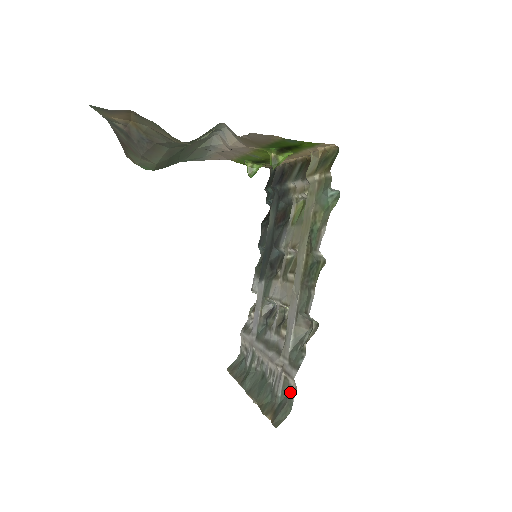
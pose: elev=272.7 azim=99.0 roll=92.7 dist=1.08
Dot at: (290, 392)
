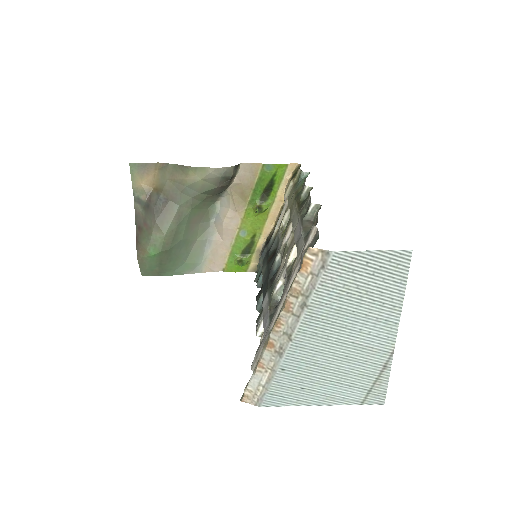
Dot at: (313, 241)
